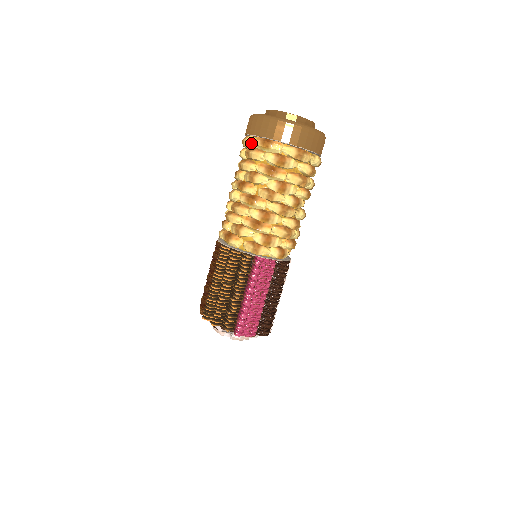
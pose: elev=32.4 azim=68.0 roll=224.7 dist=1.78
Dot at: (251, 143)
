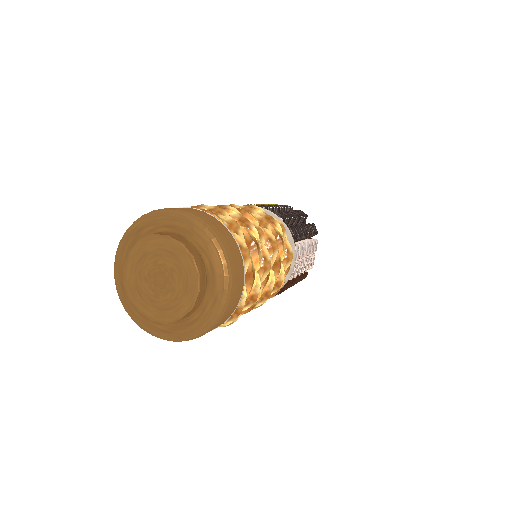
Dot at: occluded
